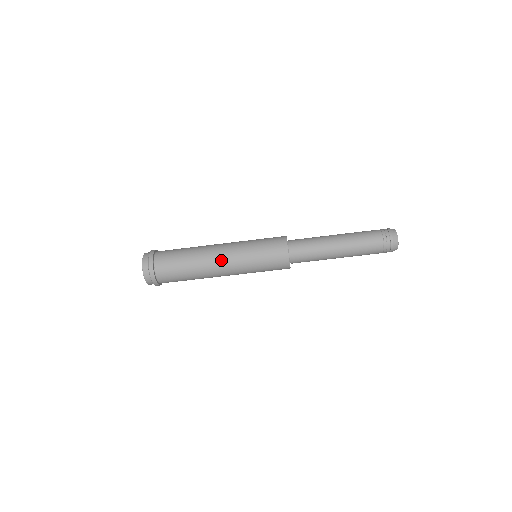
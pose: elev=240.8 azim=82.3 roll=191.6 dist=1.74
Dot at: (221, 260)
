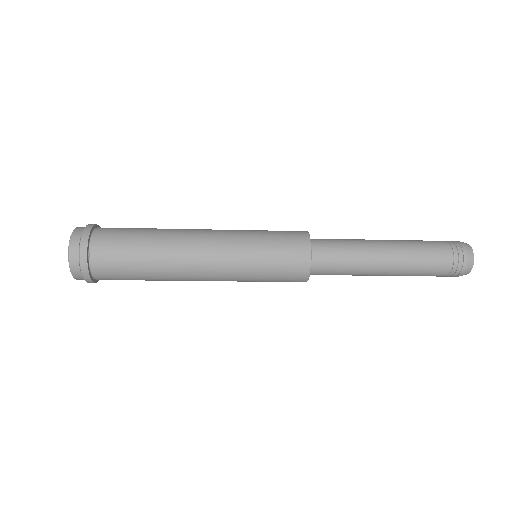
Dot at: occluded
